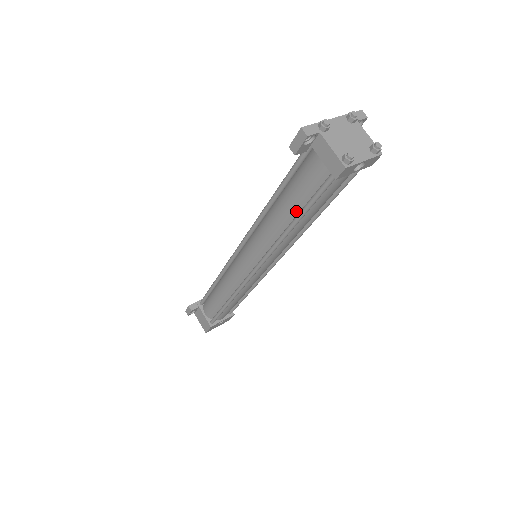
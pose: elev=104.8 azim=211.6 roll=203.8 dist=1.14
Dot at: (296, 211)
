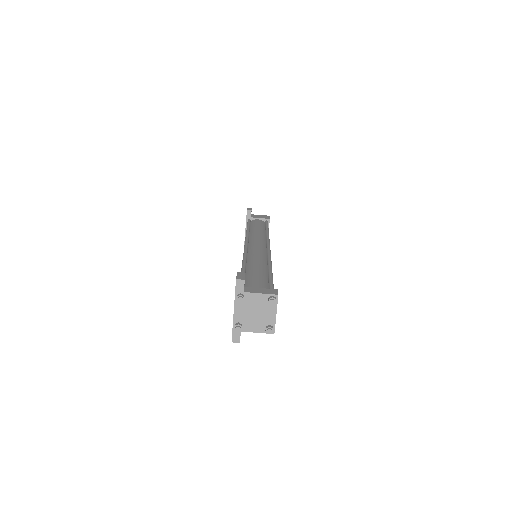
Dot at: occluded
